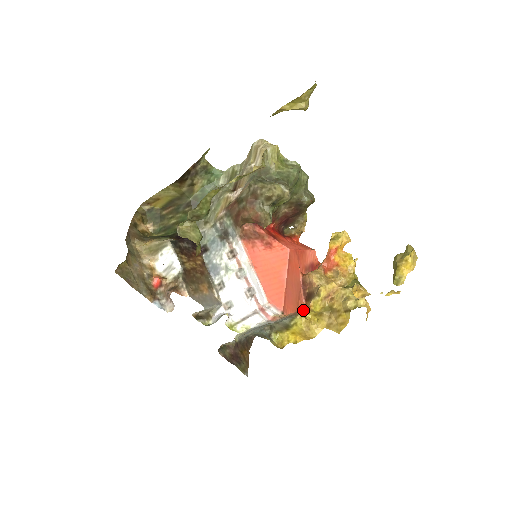
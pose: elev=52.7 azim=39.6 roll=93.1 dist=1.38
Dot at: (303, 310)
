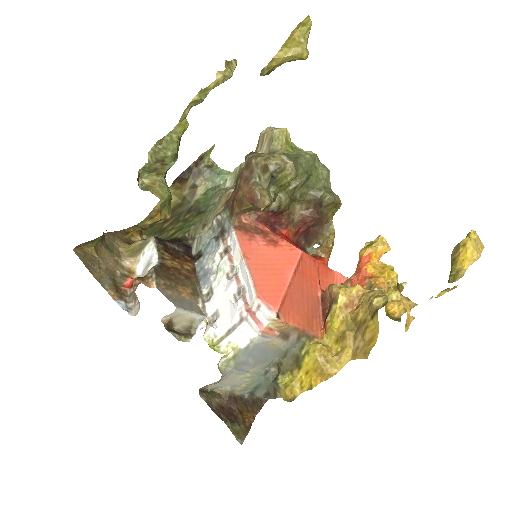
Dot at: (320, 335)
